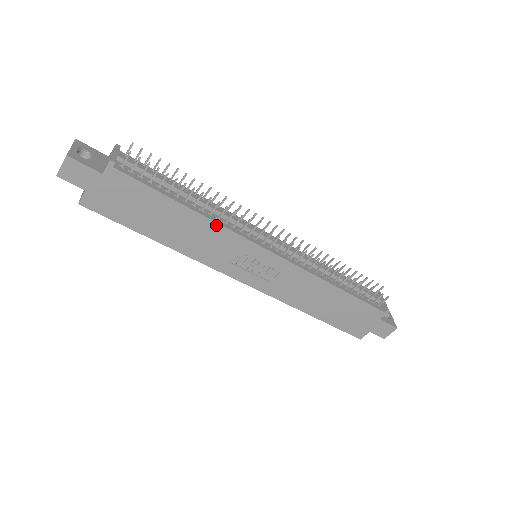
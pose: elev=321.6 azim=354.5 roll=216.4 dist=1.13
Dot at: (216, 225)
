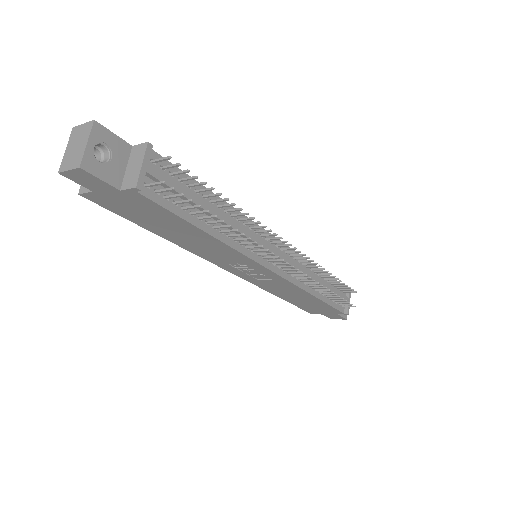
Dot at: (230, 248)
